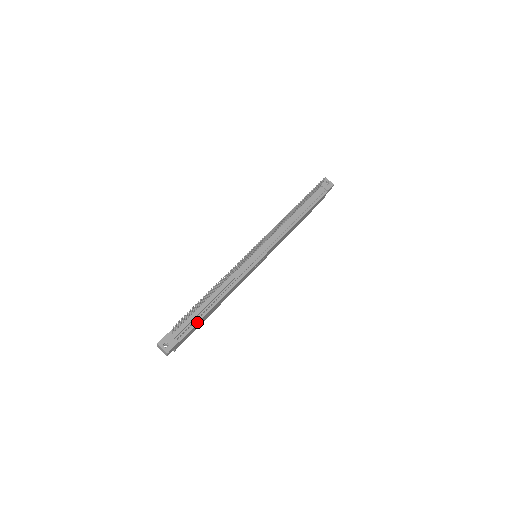
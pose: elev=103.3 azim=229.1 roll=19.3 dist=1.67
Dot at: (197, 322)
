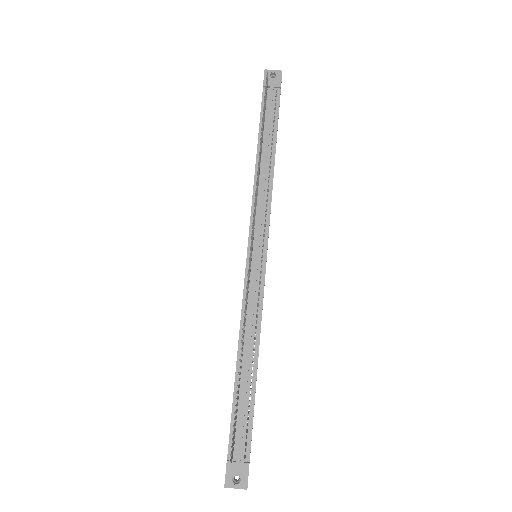
Dot at: (251, 415)
